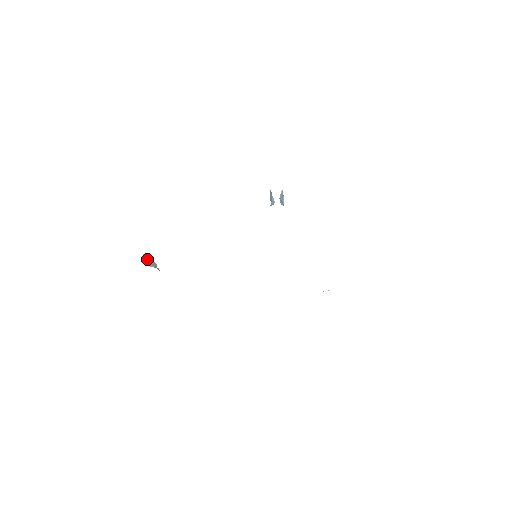
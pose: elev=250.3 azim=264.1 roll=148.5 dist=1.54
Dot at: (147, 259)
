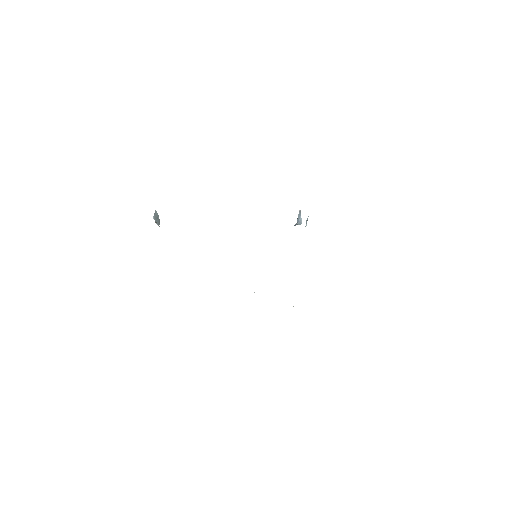
Dot at: (157, 216)
